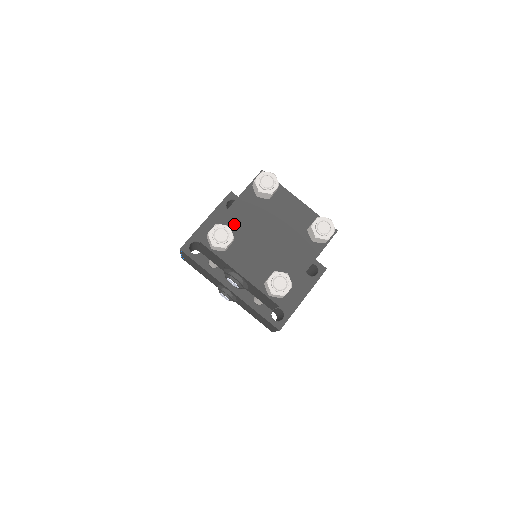
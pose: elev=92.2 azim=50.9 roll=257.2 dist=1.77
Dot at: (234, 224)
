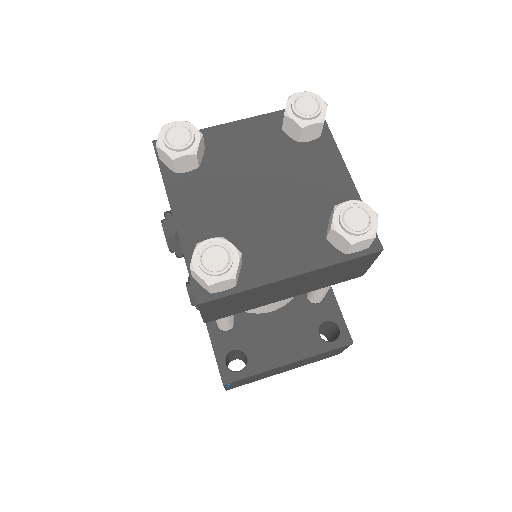
Dot at: (220, 147)
